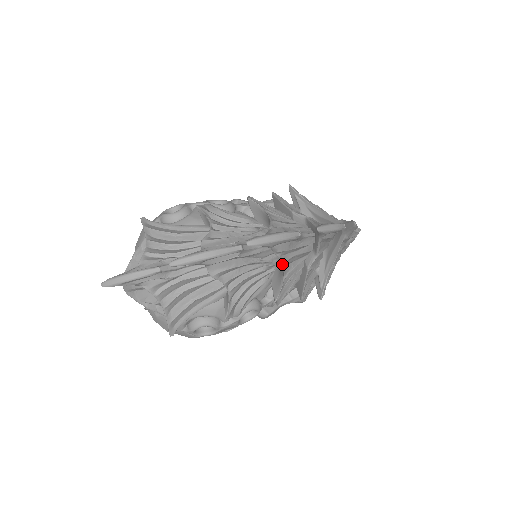
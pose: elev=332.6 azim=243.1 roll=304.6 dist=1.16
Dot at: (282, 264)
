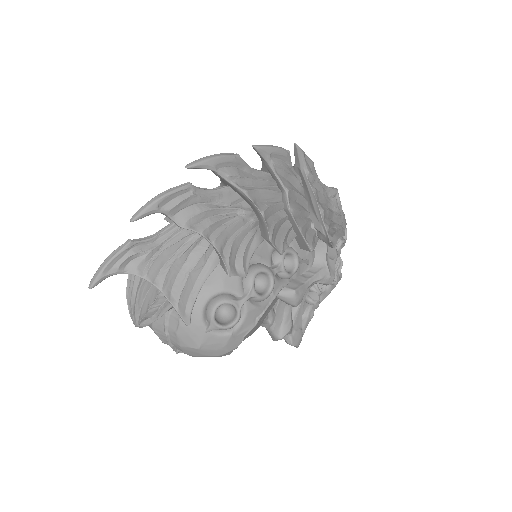
Dot at: (246, 195)
